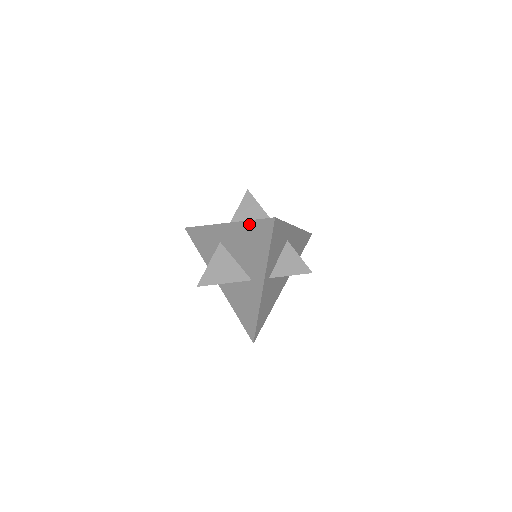
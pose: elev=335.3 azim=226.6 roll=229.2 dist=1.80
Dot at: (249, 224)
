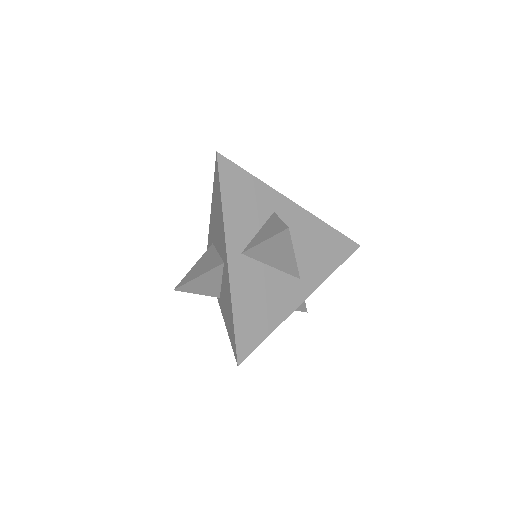
Dot at: (214, 189)
